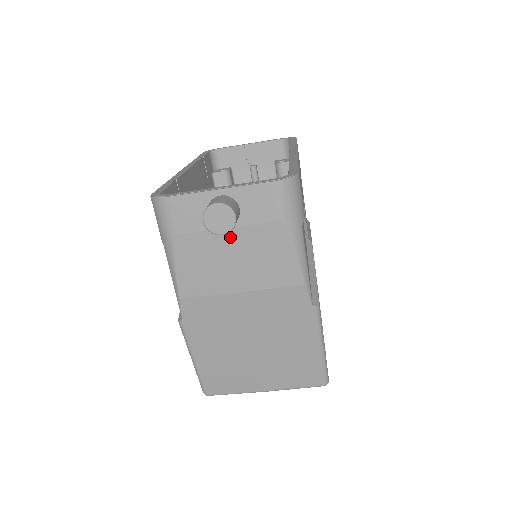
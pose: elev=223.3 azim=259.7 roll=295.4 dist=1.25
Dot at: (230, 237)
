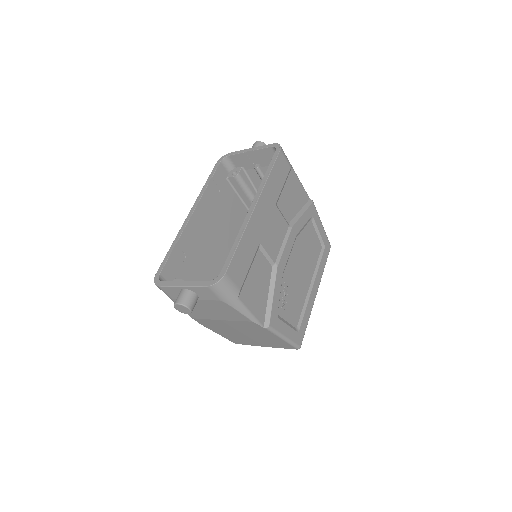
Dot at: (200, 303)
